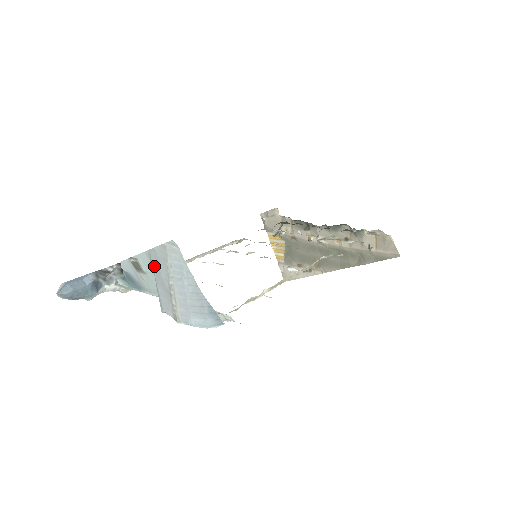
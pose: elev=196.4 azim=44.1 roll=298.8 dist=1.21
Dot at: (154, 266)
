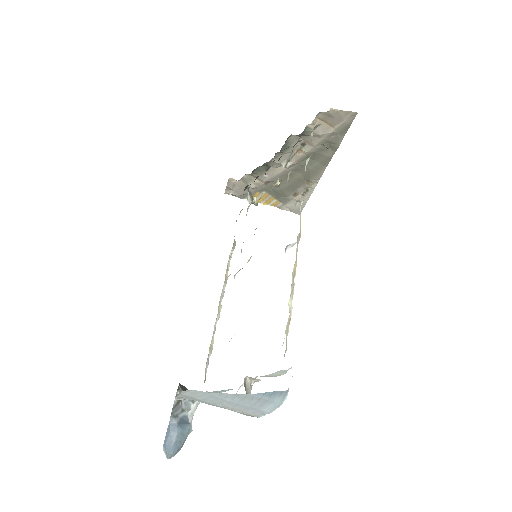
Dot at: occluded
